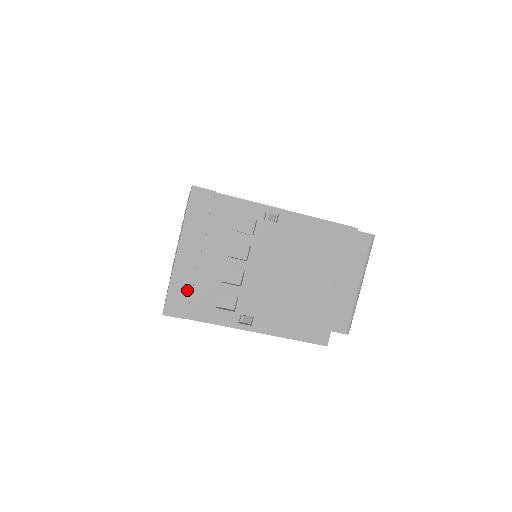
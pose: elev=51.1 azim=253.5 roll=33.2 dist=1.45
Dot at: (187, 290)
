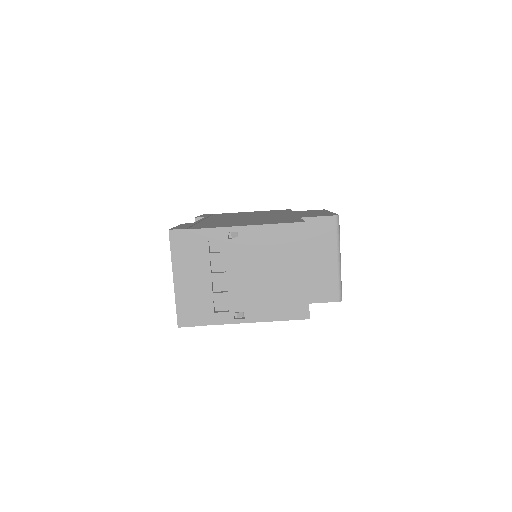
Dot at: (189, 305)
